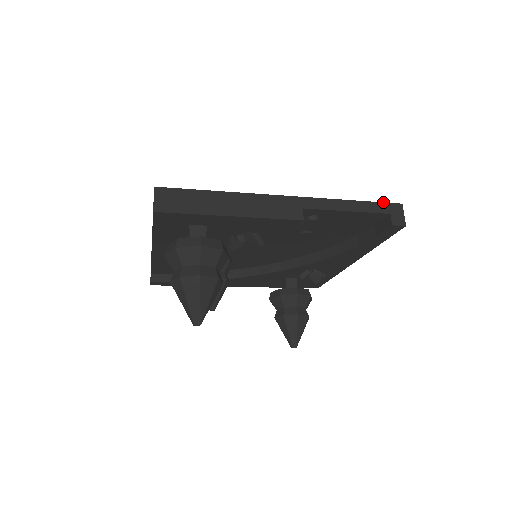
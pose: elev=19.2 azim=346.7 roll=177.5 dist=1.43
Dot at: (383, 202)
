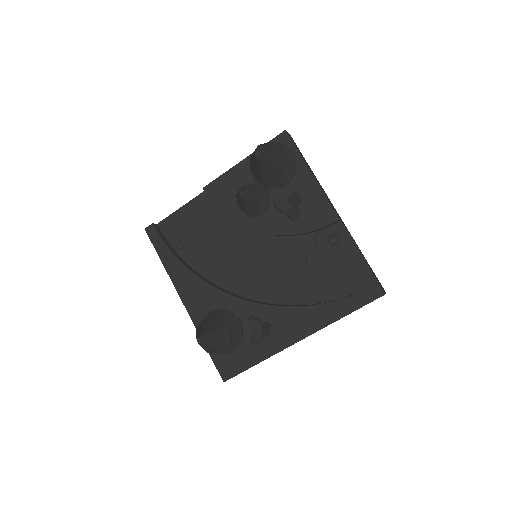
Dot at: (377, 278)
